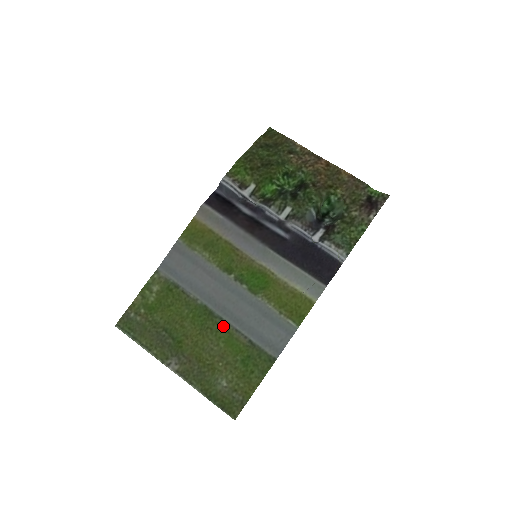
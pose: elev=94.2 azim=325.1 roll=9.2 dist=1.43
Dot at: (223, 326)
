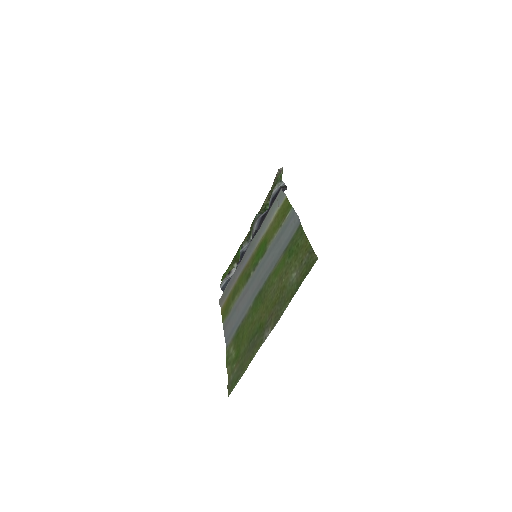
Dot at: (268, 280)
